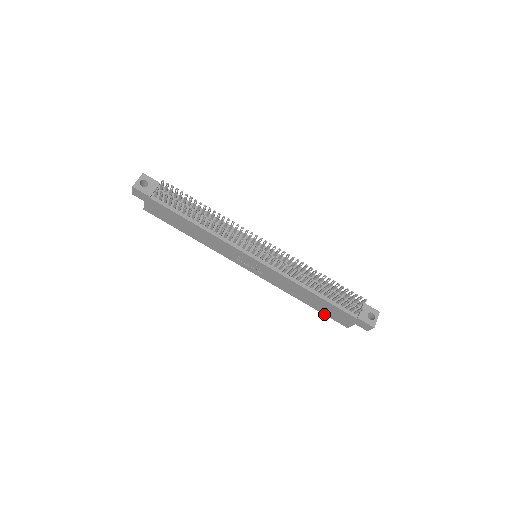
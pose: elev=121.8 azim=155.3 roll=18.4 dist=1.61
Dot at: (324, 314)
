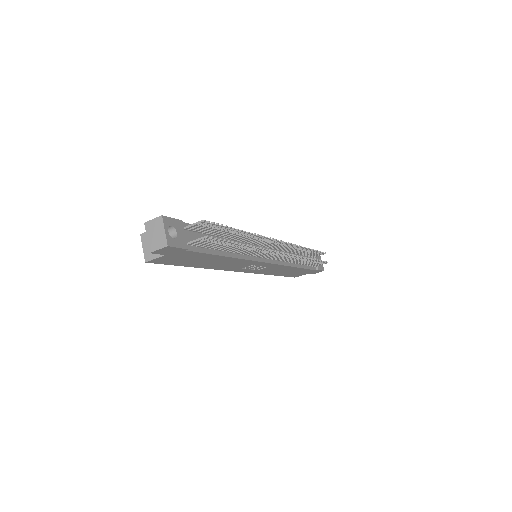
Dot at: (285, 276)
